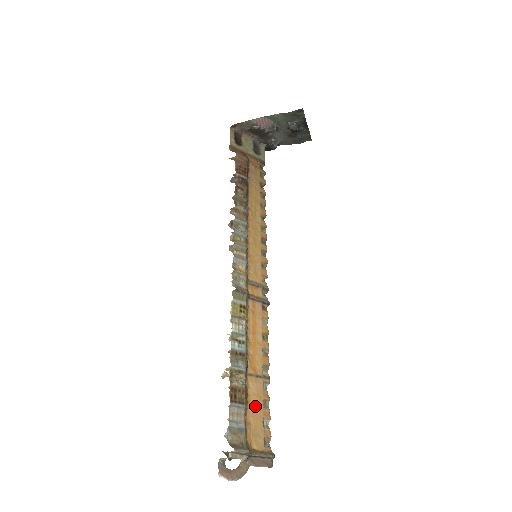
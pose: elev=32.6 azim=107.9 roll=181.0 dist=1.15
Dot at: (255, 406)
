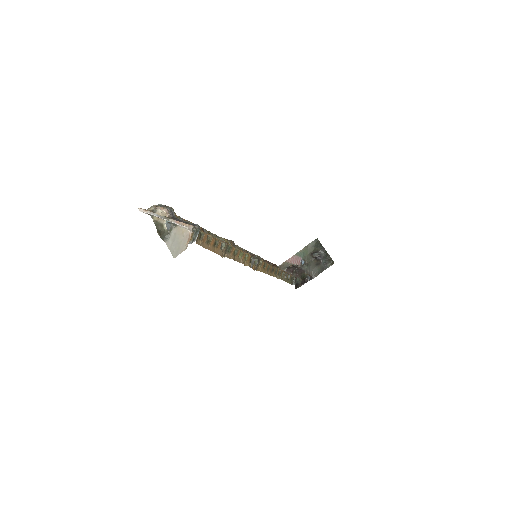
Dot at: occluded
